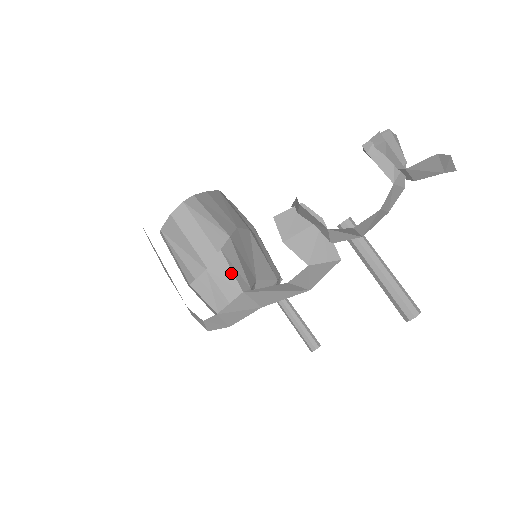
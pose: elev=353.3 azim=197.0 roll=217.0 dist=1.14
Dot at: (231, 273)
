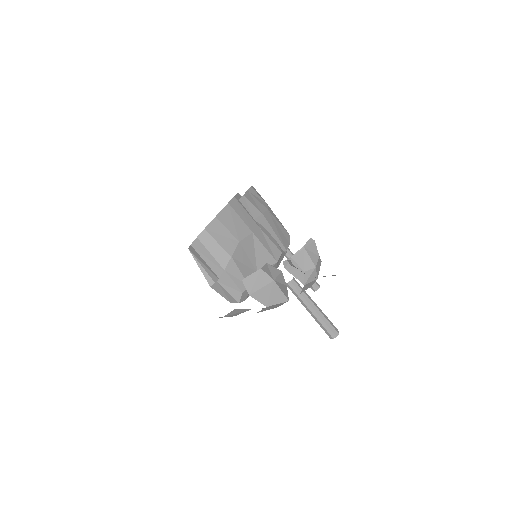
Dot at: (233, 283)
